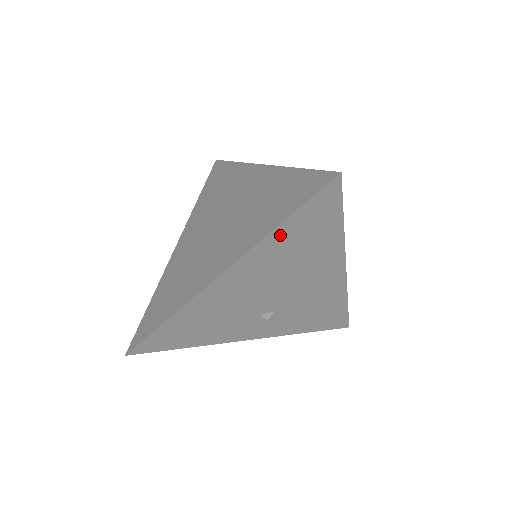
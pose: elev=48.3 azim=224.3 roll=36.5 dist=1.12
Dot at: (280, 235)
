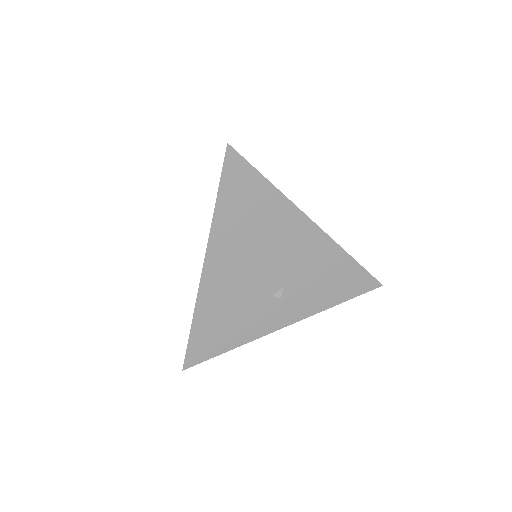
Dot at: (224, 213)
